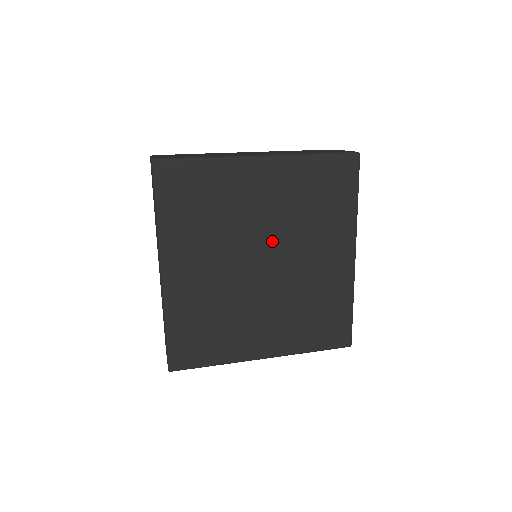
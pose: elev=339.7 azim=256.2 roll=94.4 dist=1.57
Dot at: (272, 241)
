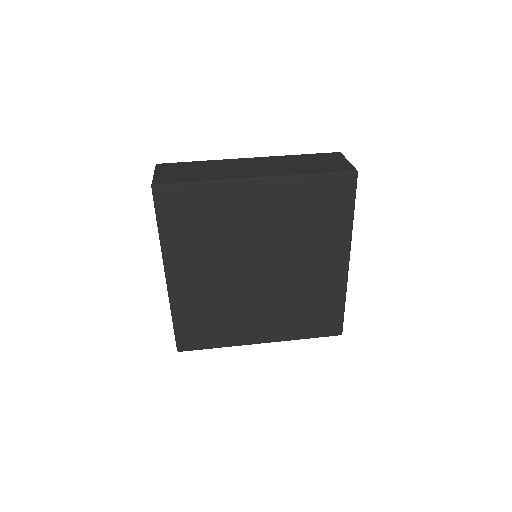
Dot at: (268, 251)
